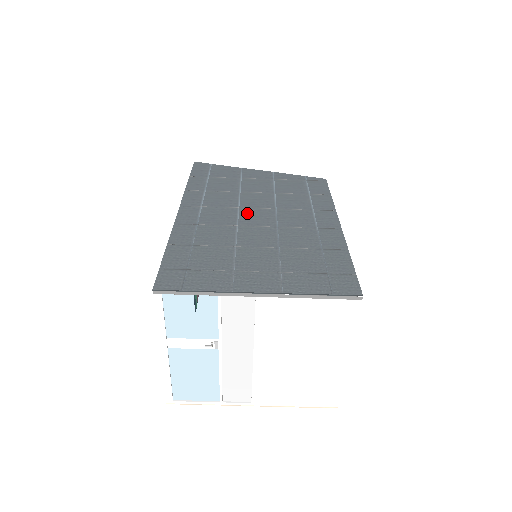
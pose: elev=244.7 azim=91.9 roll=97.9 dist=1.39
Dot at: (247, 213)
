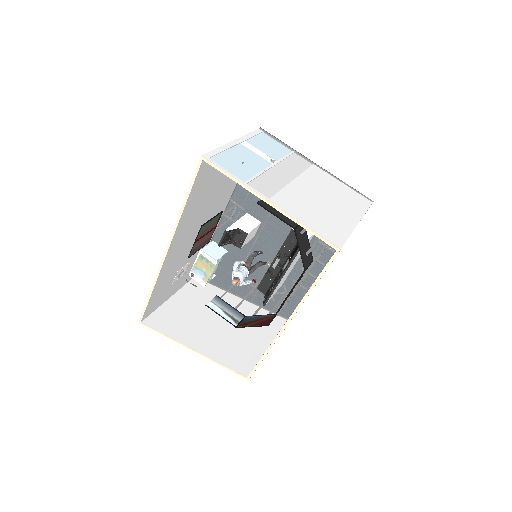
Dot at: (265, 238)
